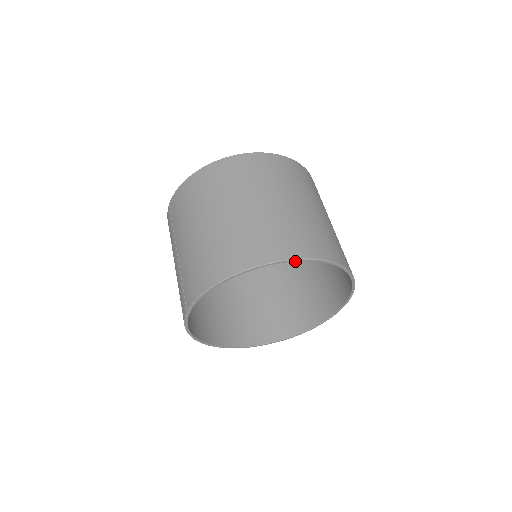
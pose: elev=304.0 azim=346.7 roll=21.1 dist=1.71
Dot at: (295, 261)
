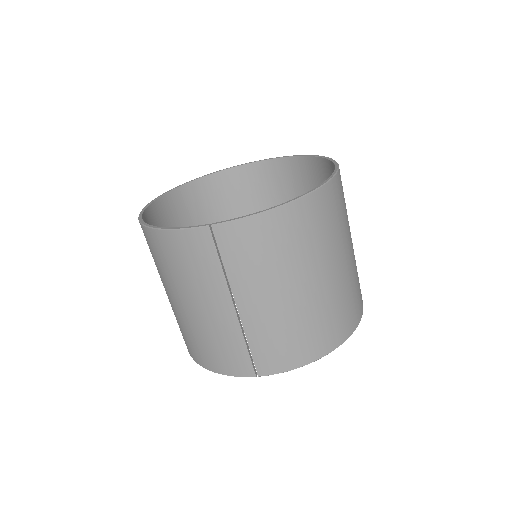
Dot at: occluded
